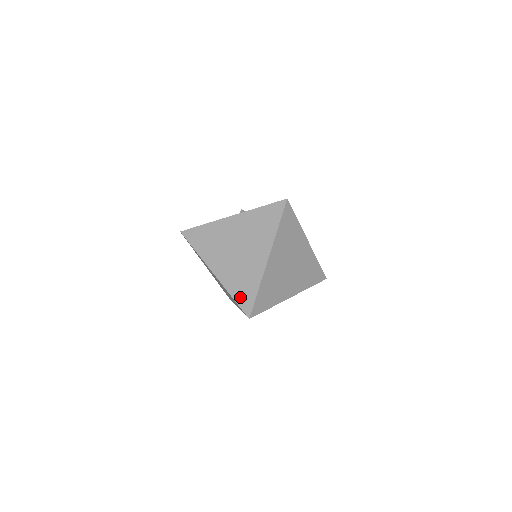
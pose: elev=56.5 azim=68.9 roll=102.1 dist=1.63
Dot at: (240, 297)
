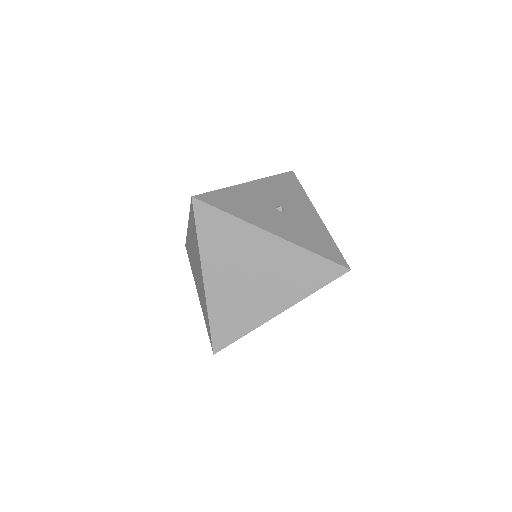
Dot at: (219, 328)
